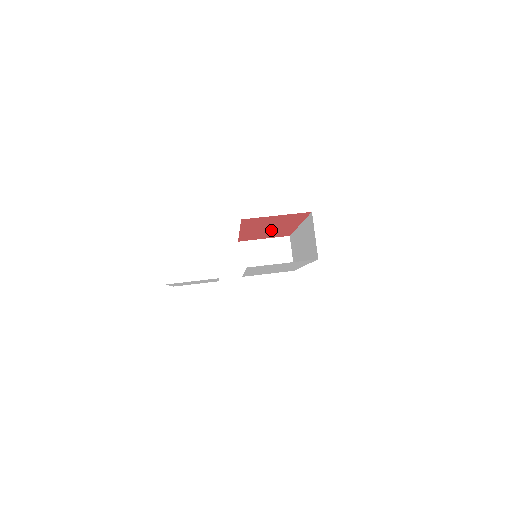
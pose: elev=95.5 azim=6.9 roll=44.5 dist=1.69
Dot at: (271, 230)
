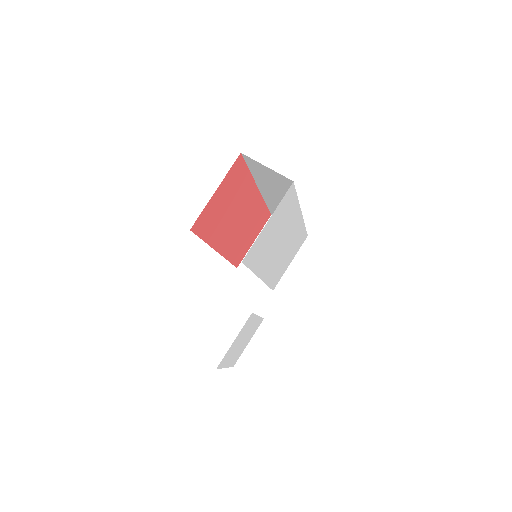
Dot at: (243, 222)
